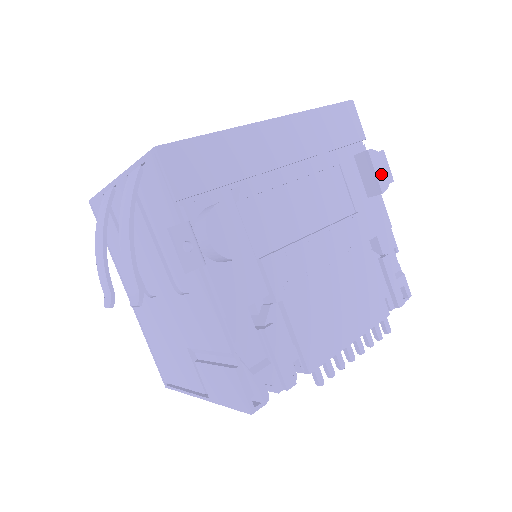
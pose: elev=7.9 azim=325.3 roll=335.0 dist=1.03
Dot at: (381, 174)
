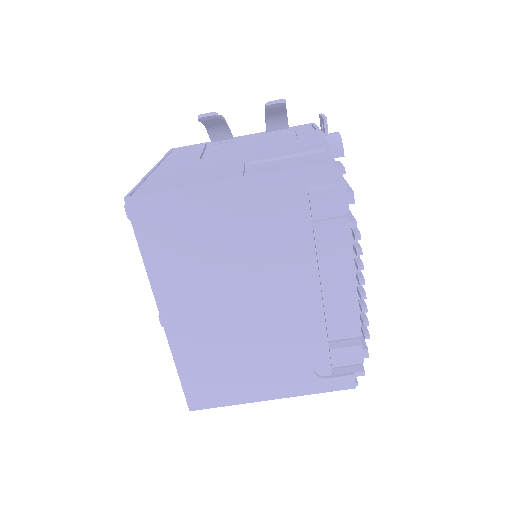
Dot at: occluded
